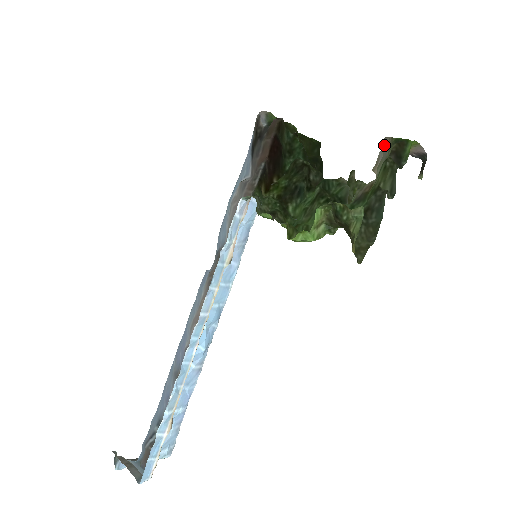
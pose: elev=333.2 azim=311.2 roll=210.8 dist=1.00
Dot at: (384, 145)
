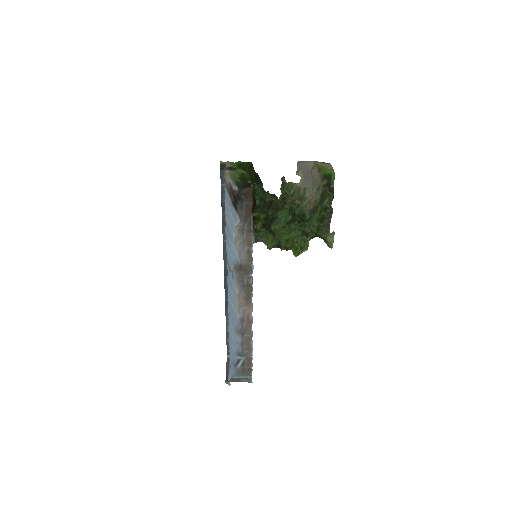
Dot at: (315, 176)
